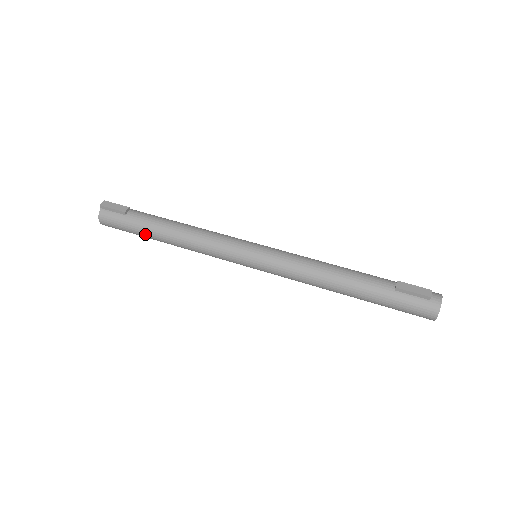
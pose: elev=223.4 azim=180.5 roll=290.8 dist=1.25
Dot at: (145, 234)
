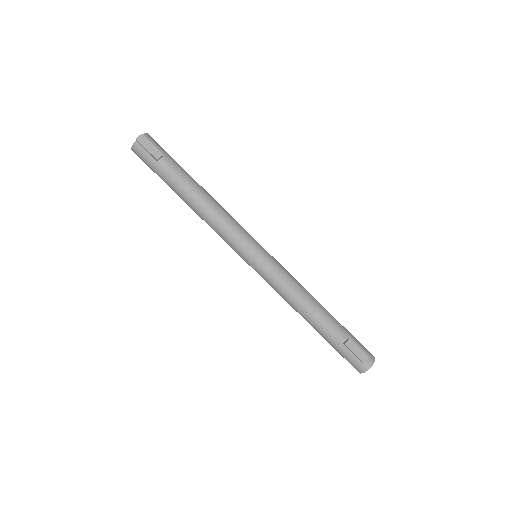
Dot at: occluded
